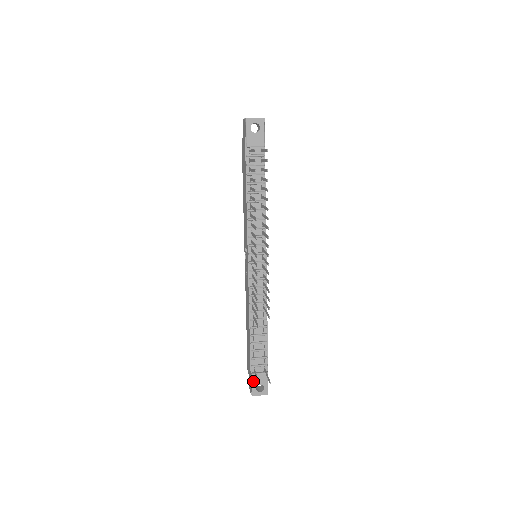
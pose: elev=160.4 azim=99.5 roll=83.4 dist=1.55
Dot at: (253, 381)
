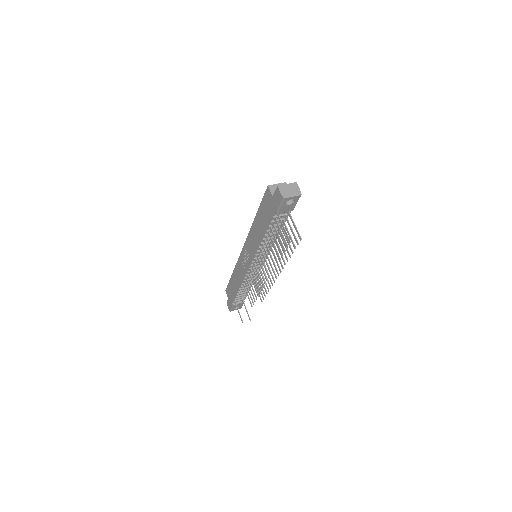
Dot at: (233, 307)
